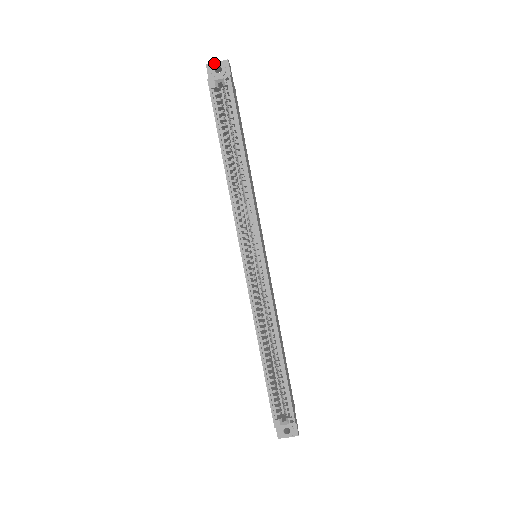
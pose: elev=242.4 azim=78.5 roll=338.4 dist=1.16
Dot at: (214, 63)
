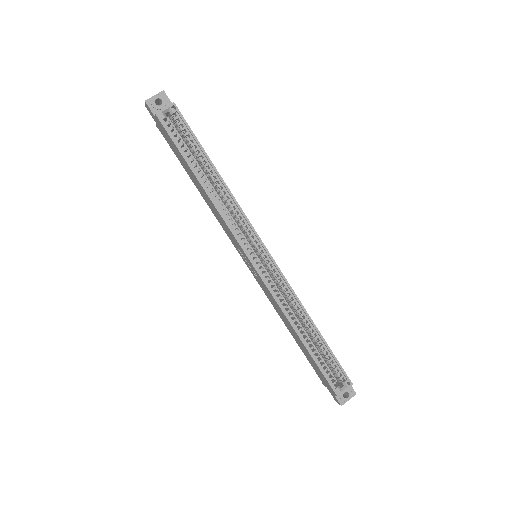
Dot at: (152, 97)
